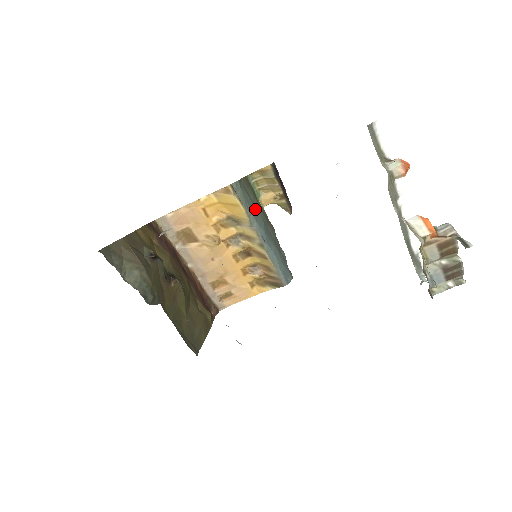
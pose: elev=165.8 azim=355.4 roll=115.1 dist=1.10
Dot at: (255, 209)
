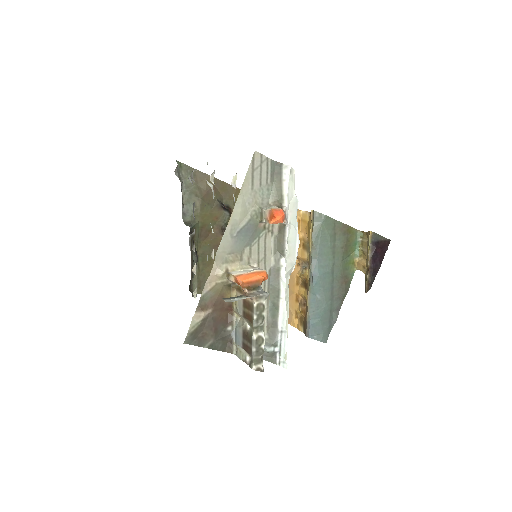
Dot at: (330, 253)
